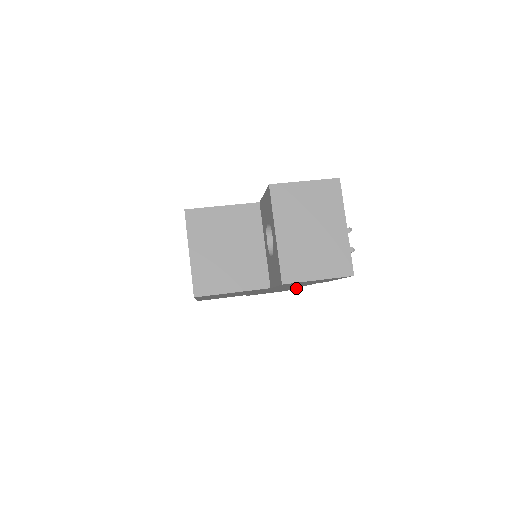
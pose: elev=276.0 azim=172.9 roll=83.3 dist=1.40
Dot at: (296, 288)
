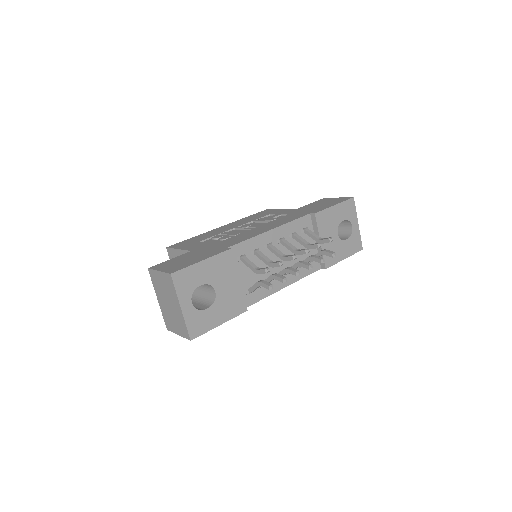
Dot at: occluded
